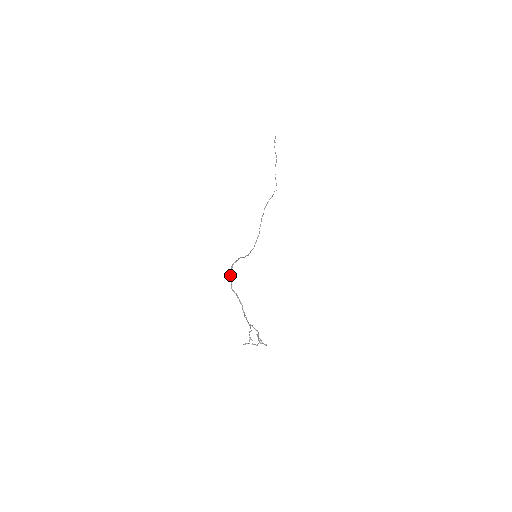
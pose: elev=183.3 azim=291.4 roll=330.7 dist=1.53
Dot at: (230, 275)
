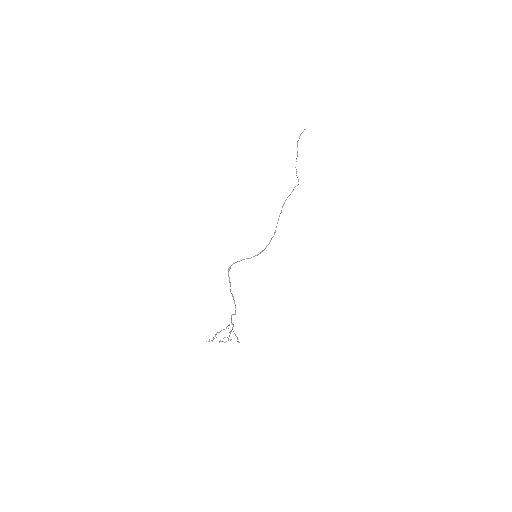
Dot at: (229, 277)
